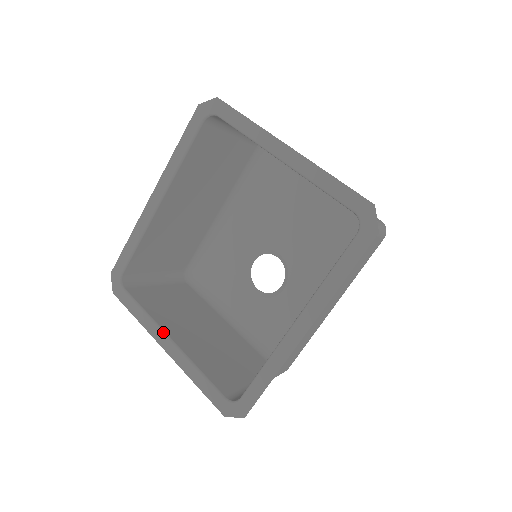
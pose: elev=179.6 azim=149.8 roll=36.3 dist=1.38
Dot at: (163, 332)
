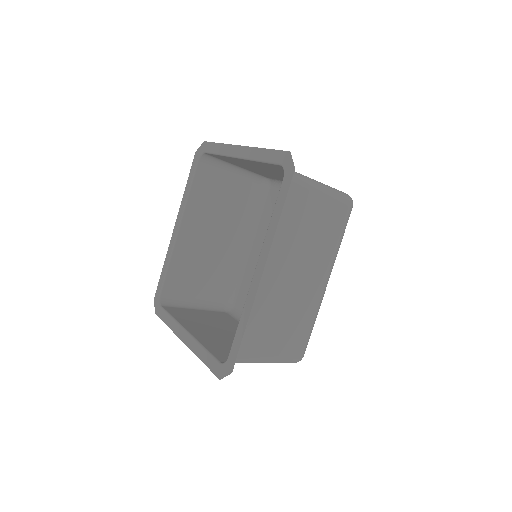
Dot at: (182, 327)
